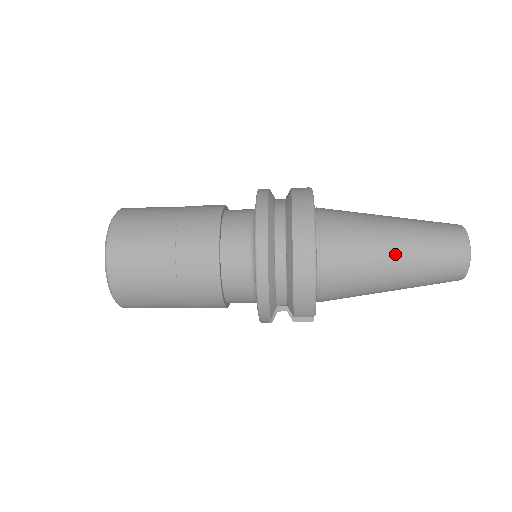
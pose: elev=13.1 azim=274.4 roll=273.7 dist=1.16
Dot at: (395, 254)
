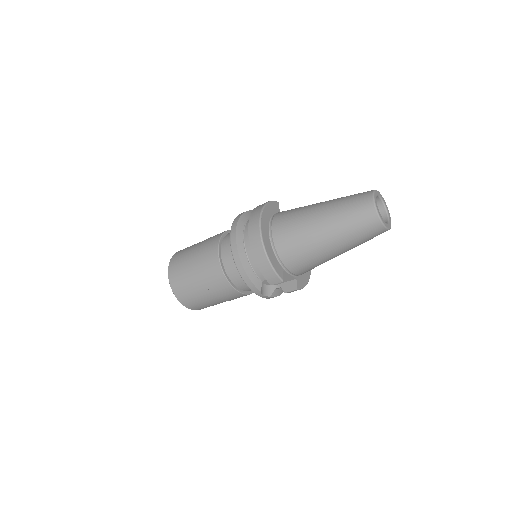
Dot at: (321, 224)
